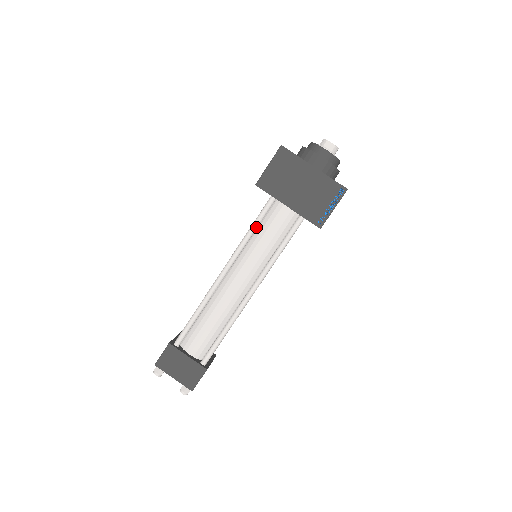
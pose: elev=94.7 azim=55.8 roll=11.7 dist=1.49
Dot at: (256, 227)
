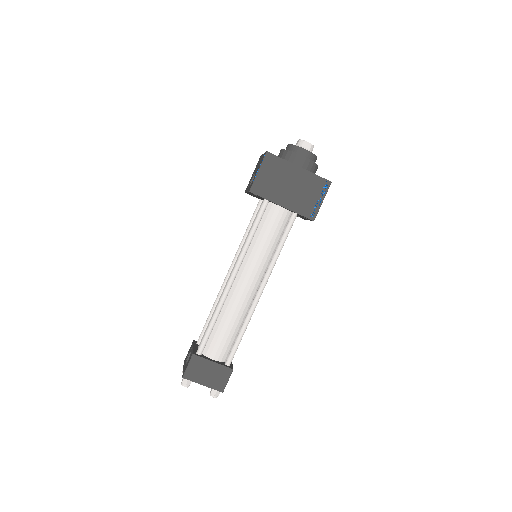
Dot at: (255, 230)
